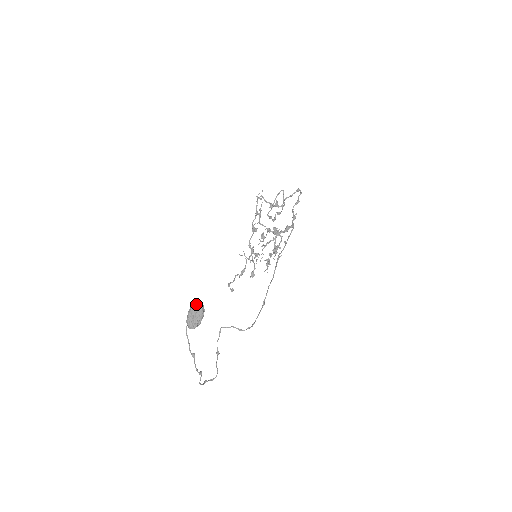
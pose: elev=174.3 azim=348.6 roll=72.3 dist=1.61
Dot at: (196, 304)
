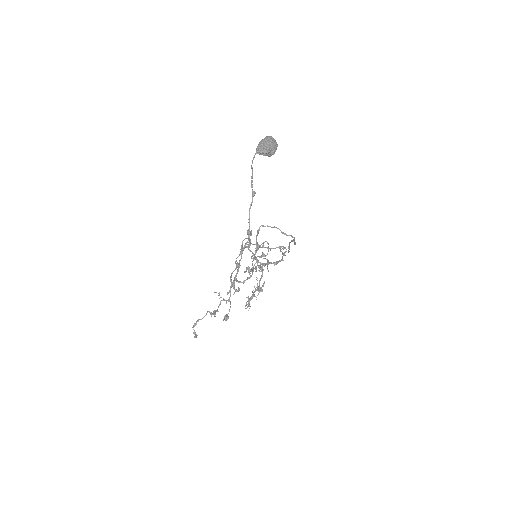
Dot at: (271, 136)
